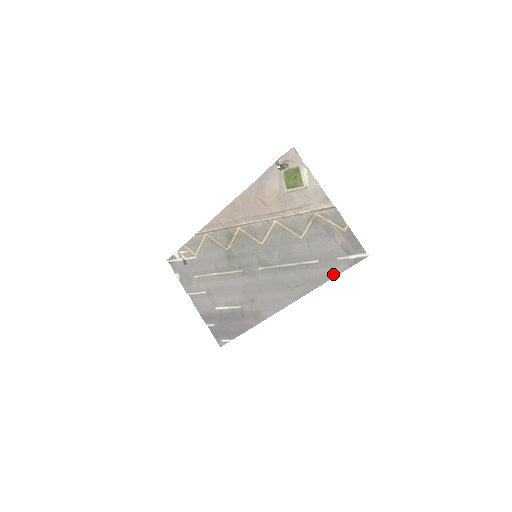
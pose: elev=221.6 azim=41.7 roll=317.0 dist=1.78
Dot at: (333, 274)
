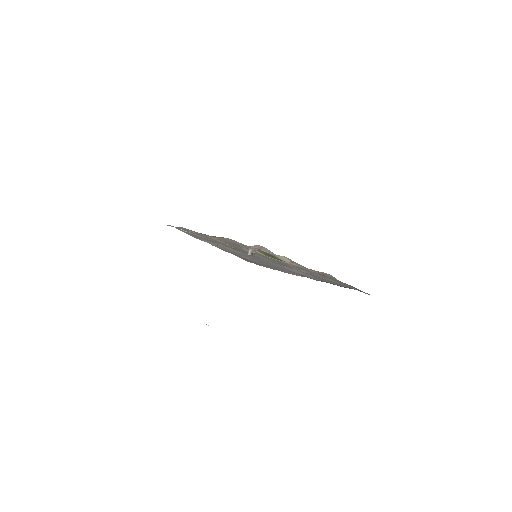
Dot at: occluded
